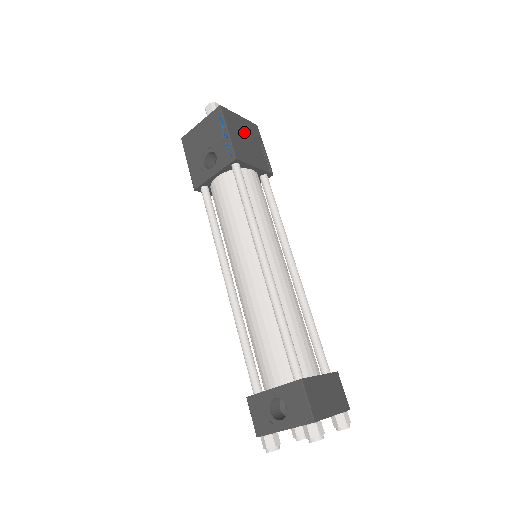
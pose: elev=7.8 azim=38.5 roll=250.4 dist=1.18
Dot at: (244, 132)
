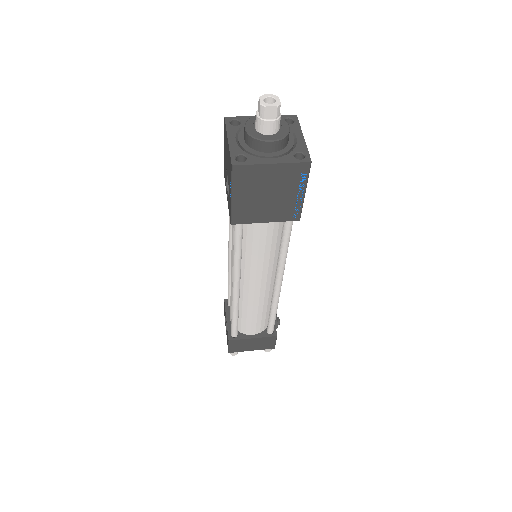
Dot at: (268, 185)
